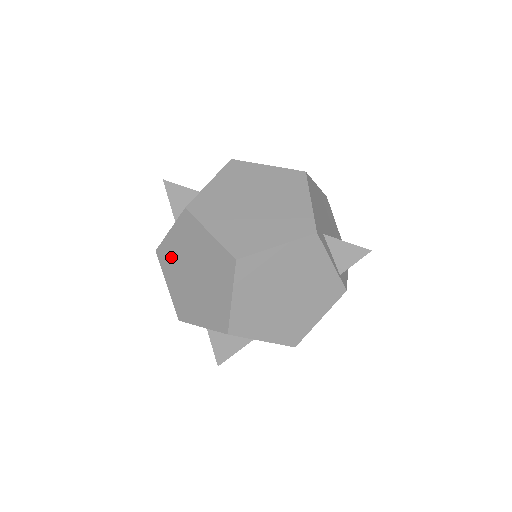
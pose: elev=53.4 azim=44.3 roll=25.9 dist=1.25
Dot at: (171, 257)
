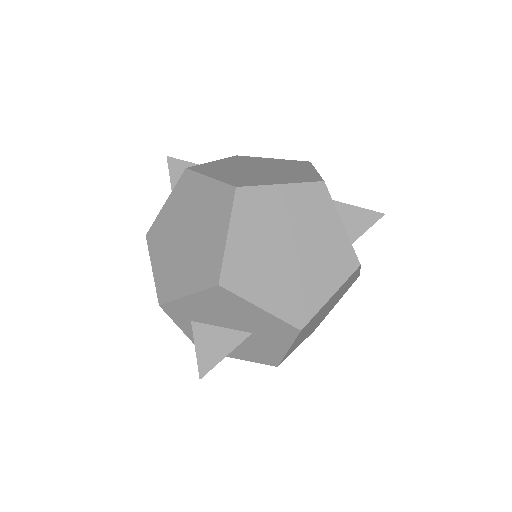
Dot at: (162, 231)
